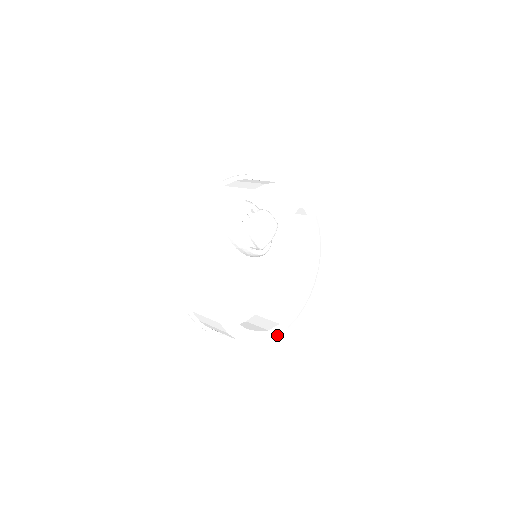
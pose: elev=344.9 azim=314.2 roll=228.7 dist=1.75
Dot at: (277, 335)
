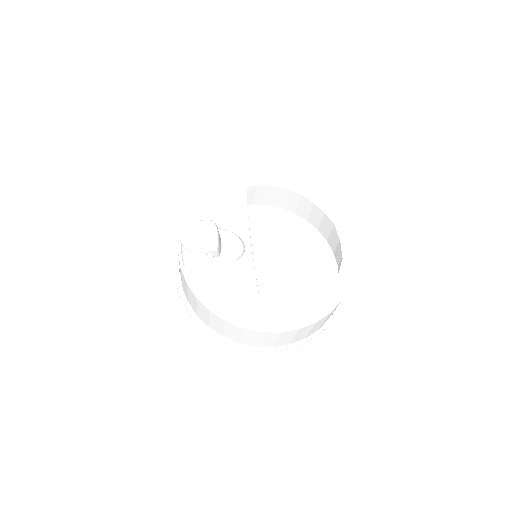
Dot at: (347, 288)
